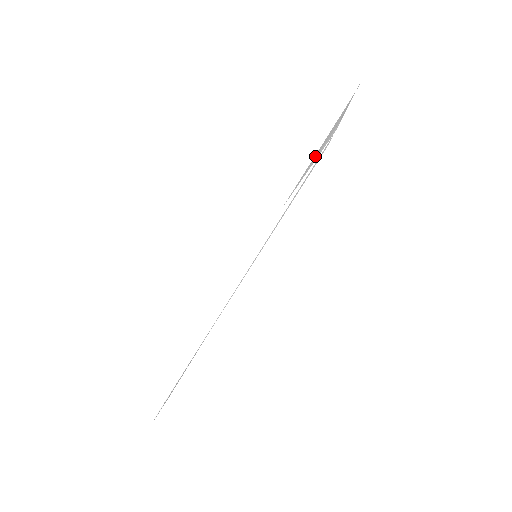
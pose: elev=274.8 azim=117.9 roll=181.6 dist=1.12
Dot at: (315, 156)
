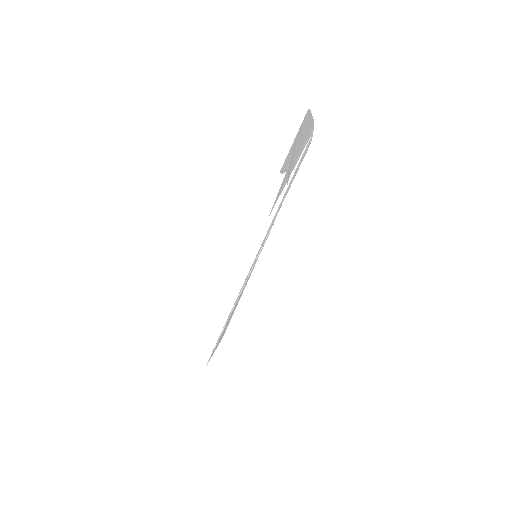
Dot at: (287, 173)
